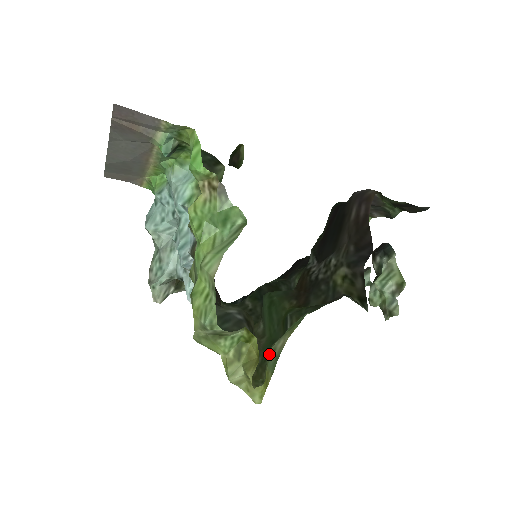
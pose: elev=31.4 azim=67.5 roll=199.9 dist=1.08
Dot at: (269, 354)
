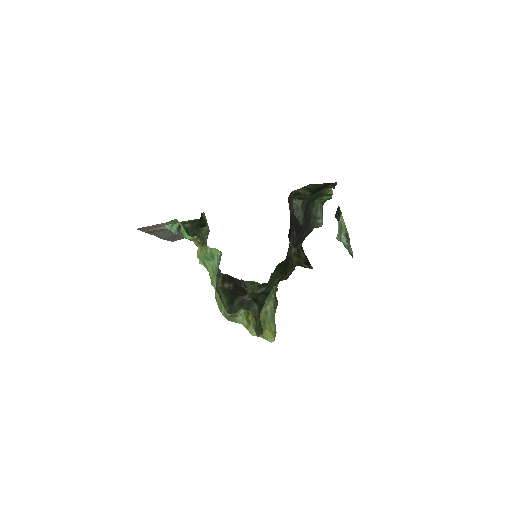
Dot at: (261, 316)
